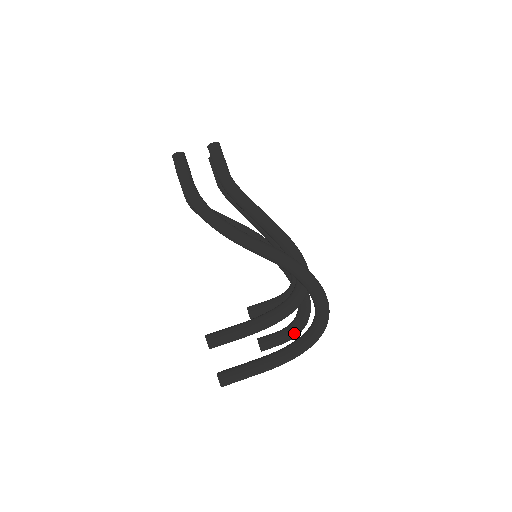
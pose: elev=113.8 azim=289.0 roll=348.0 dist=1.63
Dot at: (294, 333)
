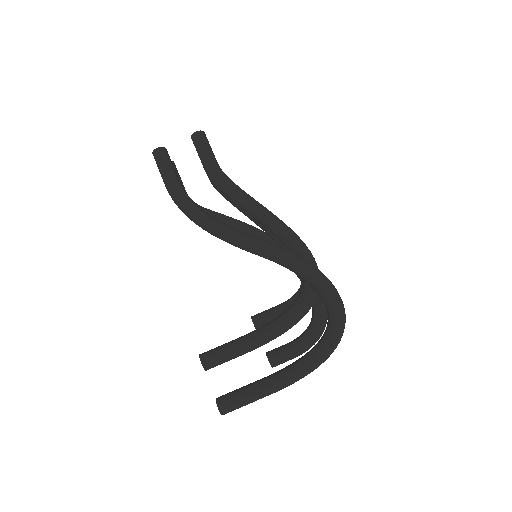
Dot at: (308, 343)
